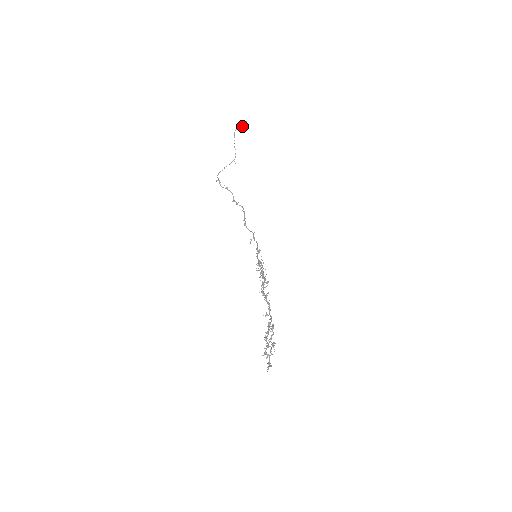
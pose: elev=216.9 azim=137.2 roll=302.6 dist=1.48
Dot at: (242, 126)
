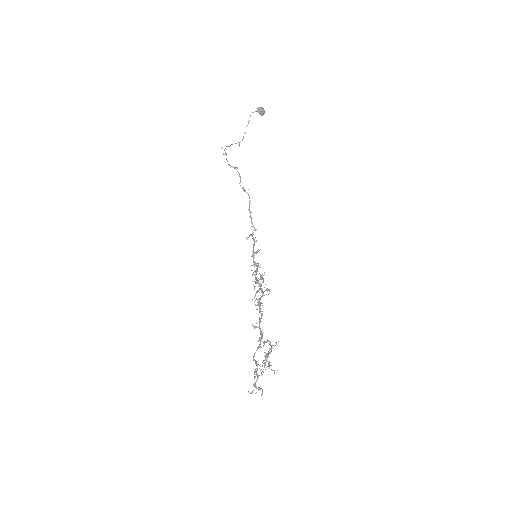
Dot at: (261, 112)
